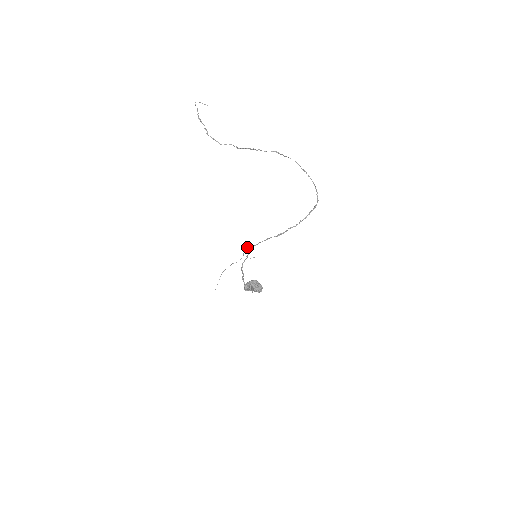
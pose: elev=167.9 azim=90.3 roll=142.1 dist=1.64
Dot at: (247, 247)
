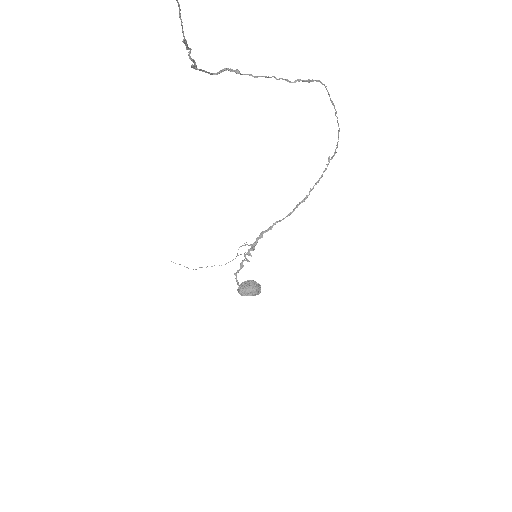
Dot at: occluded
